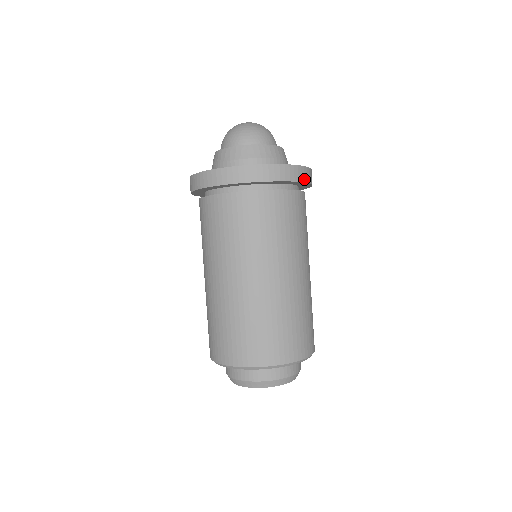
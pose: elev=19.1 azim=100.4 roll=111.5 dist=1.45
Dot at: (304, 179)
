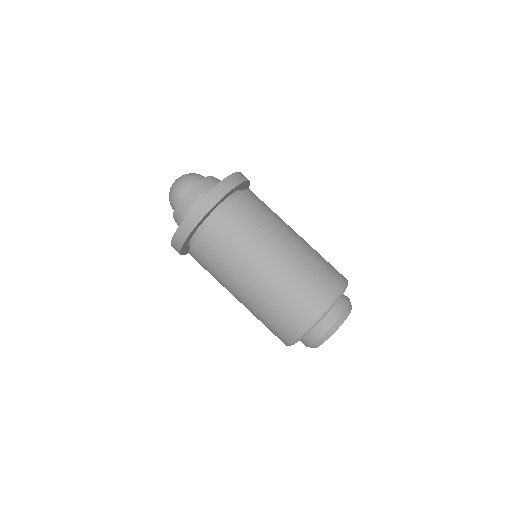
Dot at: (235, 184)
